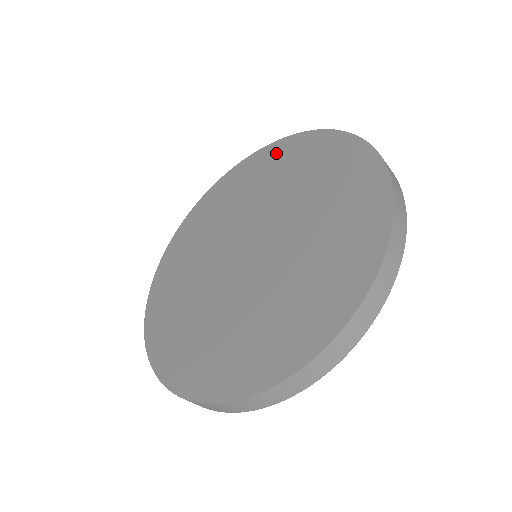
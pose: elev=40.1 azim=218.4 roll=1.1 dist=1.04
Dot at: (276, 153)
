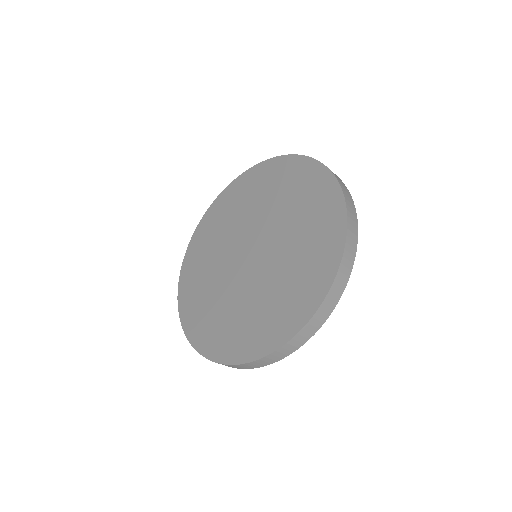
Dot at: (221, 204)
